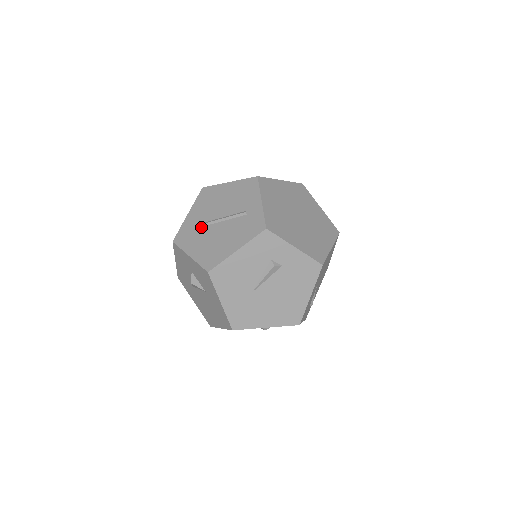
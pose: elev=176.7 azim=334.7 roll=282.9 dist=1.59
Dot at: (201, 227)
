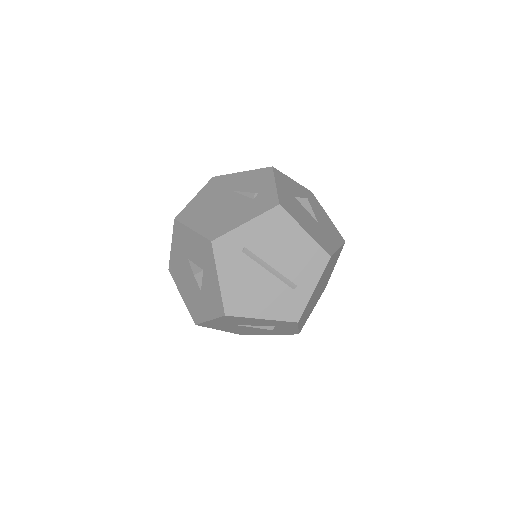
Dot at: (249, 257)
